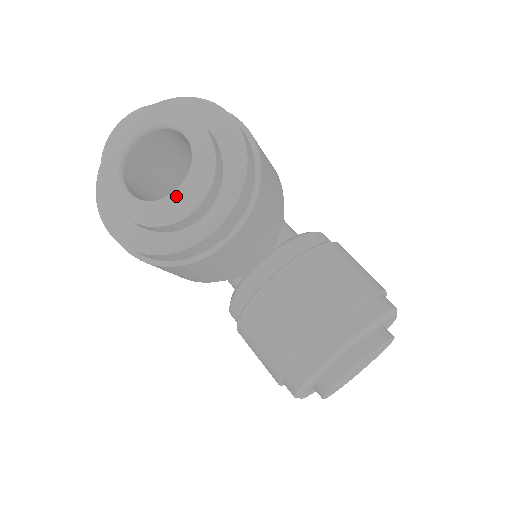
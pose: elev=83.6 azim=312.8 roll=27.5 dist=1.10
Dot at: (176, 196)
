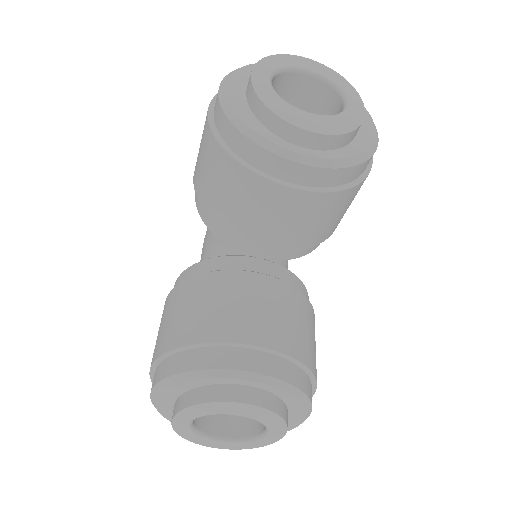
Dot at: (306, 114)
